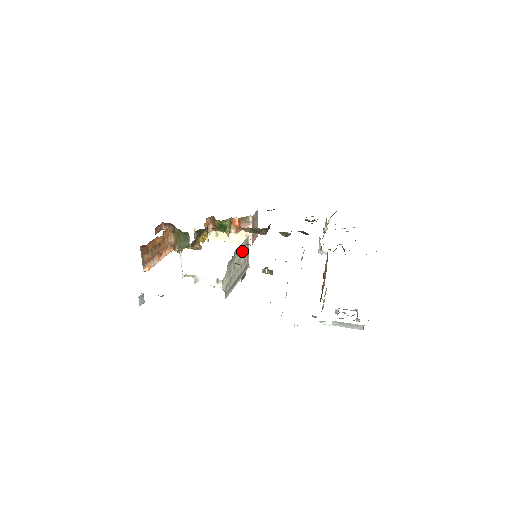
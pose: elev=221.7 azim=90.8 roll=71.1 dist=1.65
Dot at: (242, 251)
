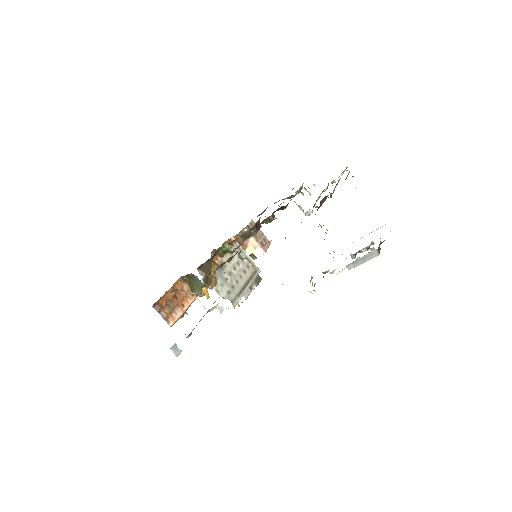
Dot at: (235, 258)
